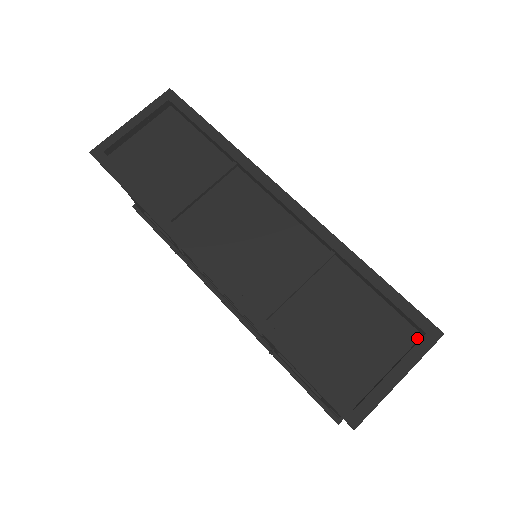
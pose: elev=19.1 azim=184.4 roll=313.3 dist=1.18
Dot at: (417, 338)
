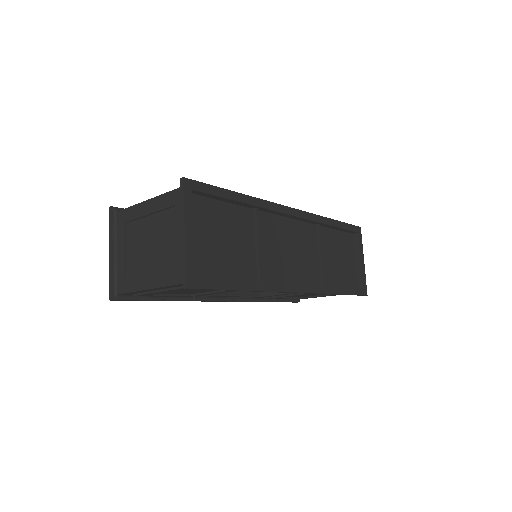
Dot at: (353, 237)
